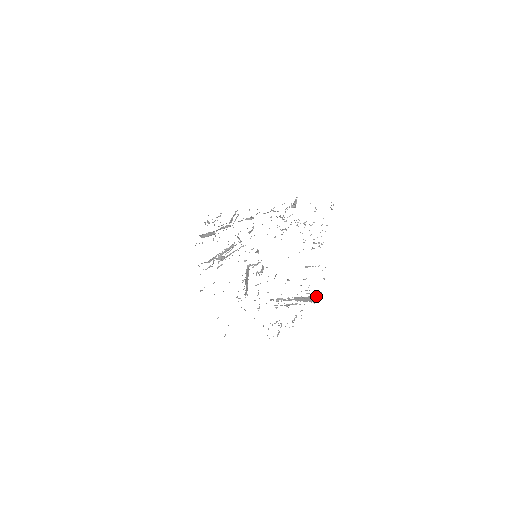
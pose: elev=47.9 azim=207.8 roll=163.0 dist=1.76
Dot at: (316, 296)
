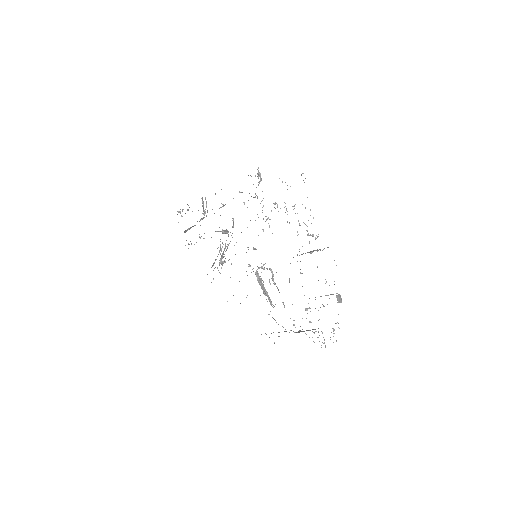
Dot at: (339, 294)
